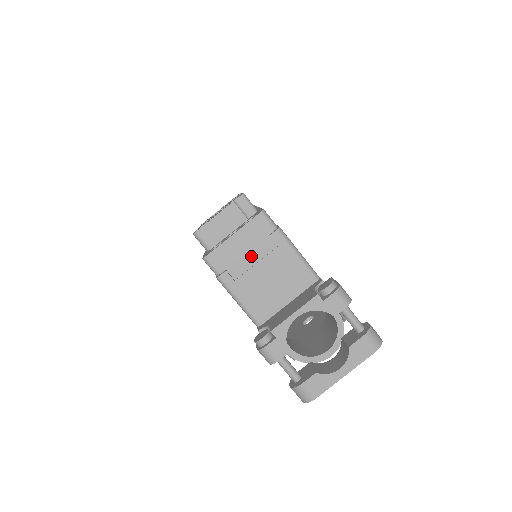
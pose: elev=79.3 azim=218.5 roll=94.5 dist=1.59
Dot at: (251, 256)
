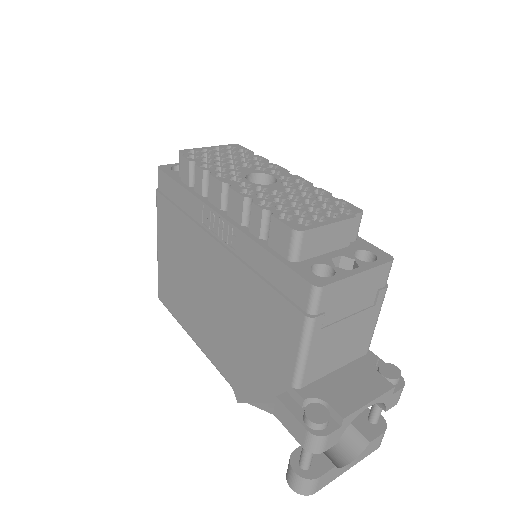
Dot at: (352, 306)
